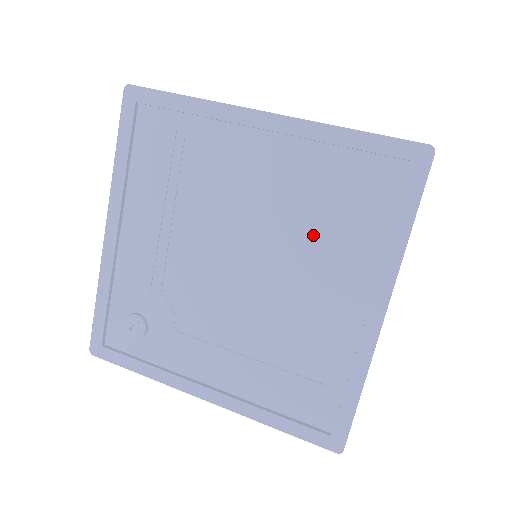
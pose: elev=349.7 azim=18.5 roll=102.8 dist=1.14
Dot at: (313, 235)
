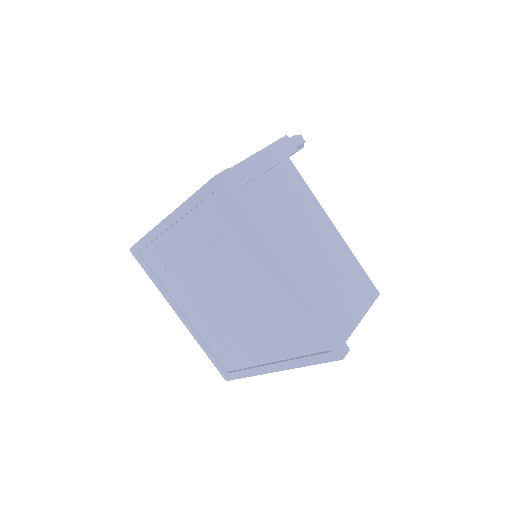
Dot at: (269, 323)
